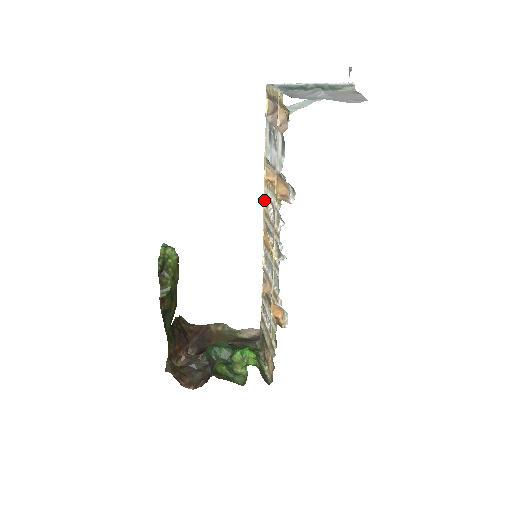
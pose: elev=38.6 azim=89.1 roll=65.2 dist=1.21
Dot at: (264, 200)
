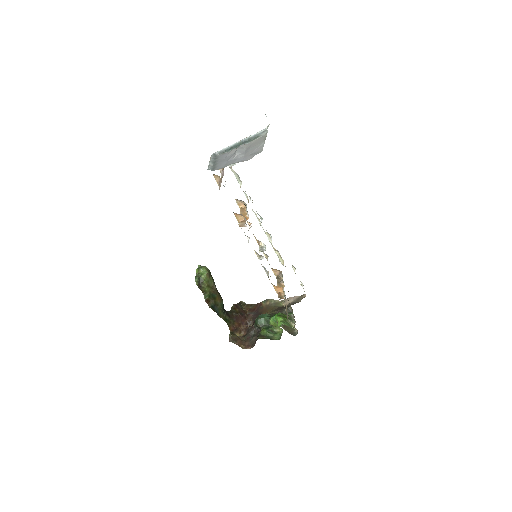
Dot at: (246, 220)
